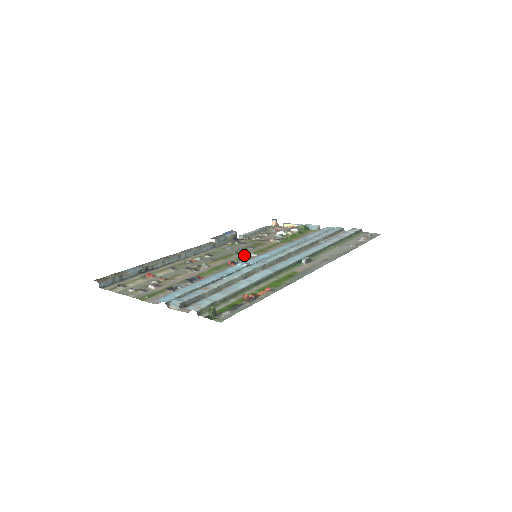
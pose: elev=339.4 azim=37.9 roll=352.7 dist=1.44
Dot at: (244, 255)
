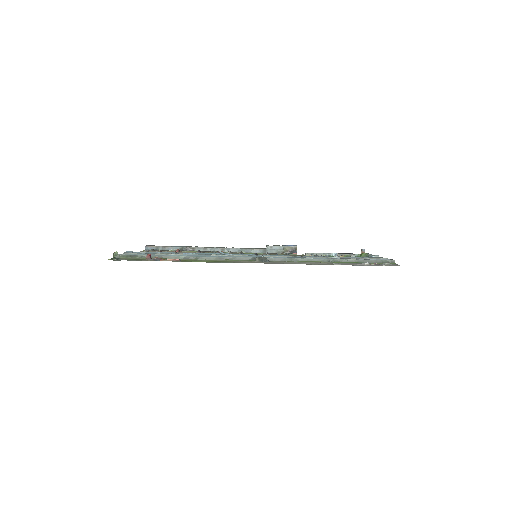
Dot at: occluded
